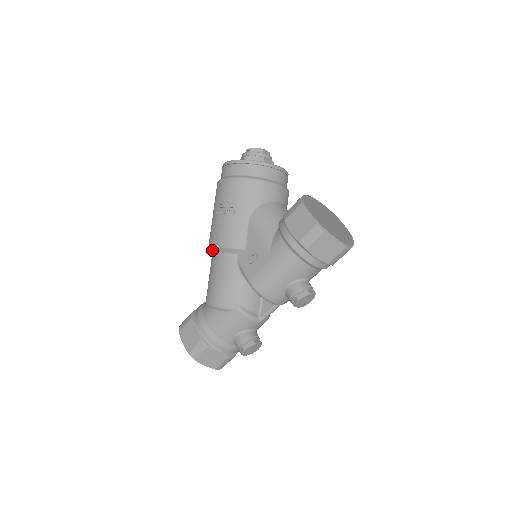
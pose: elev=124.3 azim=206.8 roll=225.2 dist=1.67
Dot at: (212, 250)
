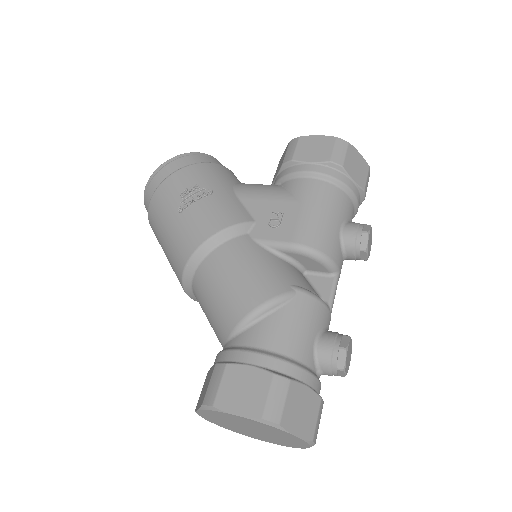
Dot at: (200, 255)
